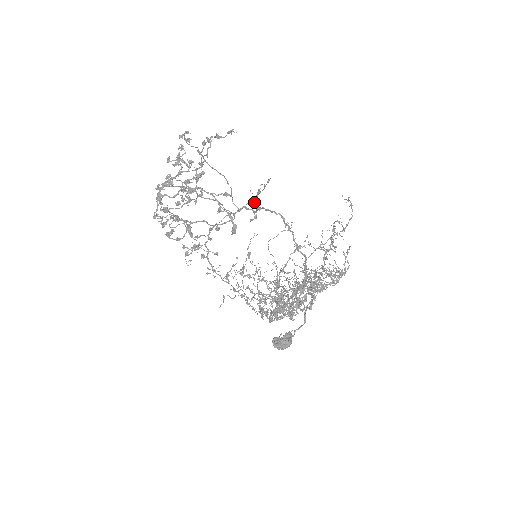
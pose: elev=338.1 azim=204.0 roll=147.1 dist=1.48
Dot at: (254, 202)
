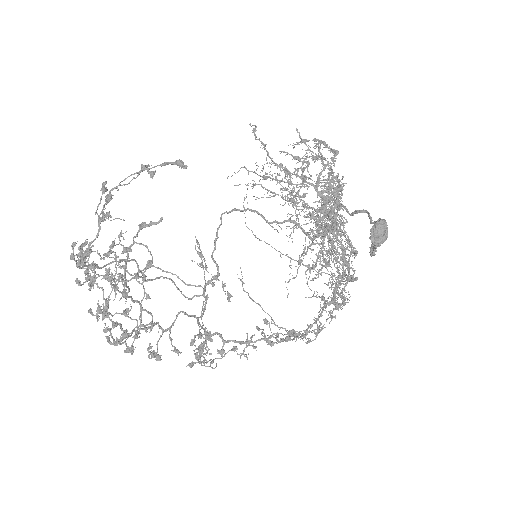
Dot at: (212, 286)
